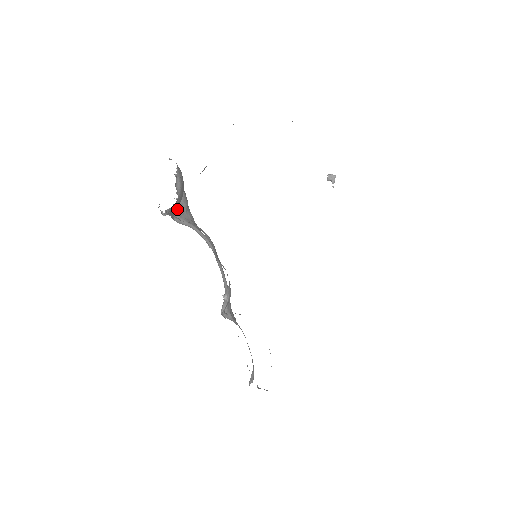
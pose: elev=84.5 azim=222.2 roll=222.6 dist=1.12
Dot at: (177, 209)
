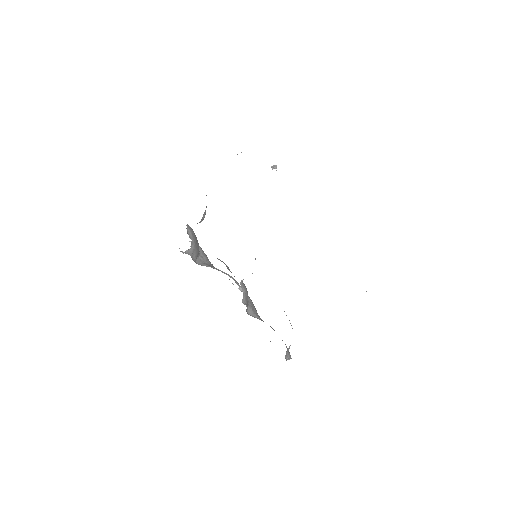
Dot at: (198, 258)
